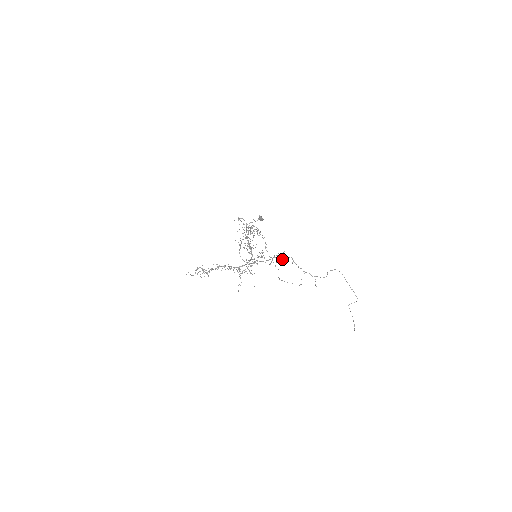
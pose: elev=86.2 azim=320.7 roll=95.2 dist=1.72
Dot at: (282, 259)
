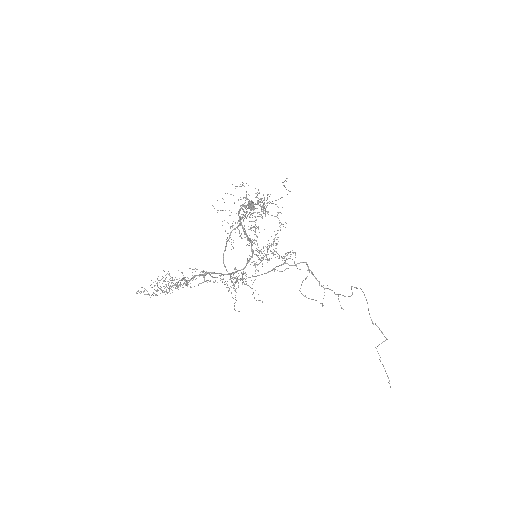
Dot at: (291, 265)
